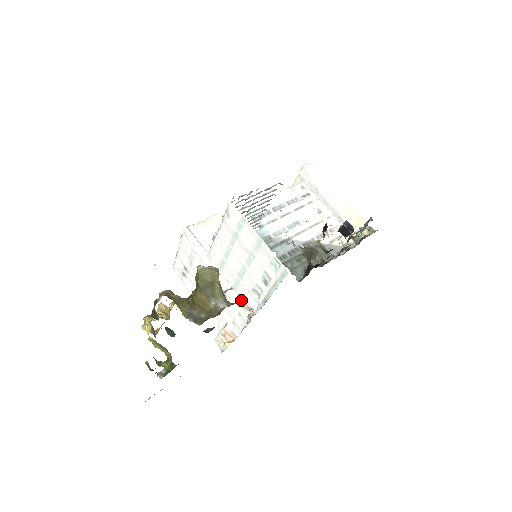
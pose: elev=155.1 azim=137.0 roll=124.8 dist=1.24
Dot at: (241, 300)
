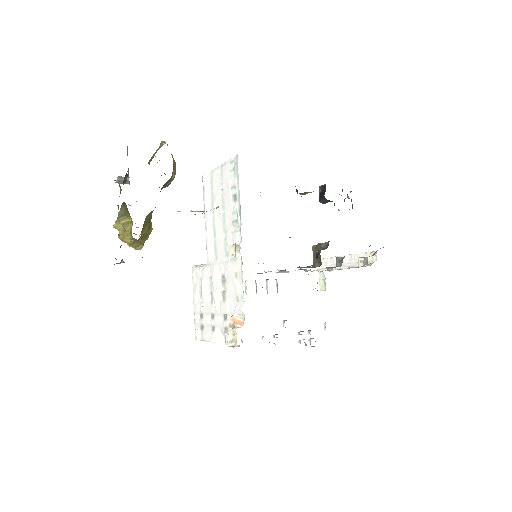
Dot at: (232, 256)
